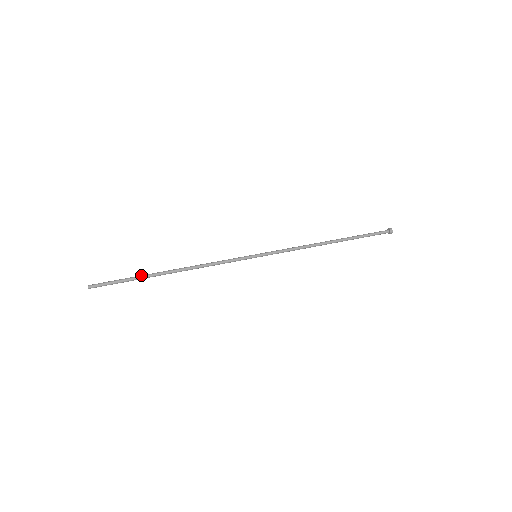
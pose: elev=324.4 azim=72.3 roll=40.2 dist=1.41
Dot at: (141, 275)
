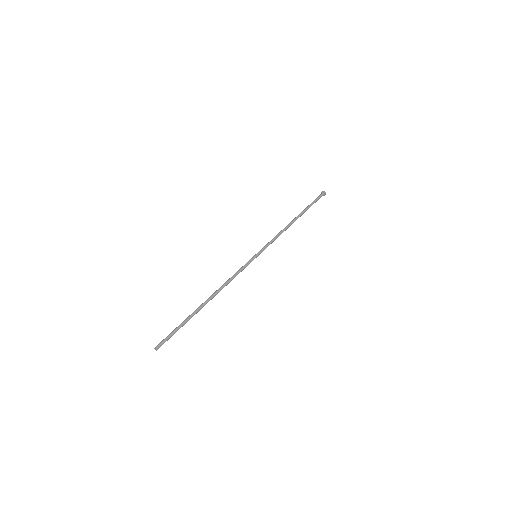
Dot at: (188, 316)
